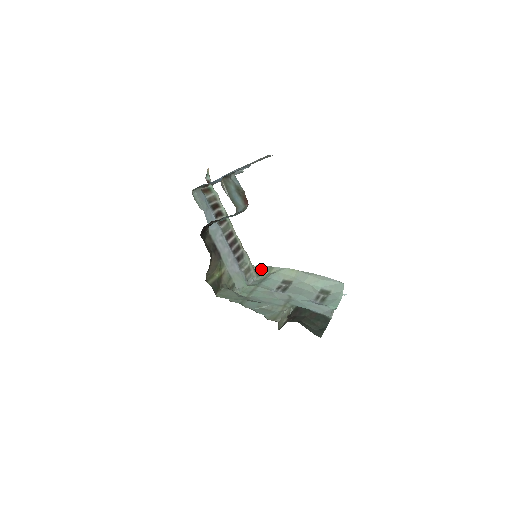
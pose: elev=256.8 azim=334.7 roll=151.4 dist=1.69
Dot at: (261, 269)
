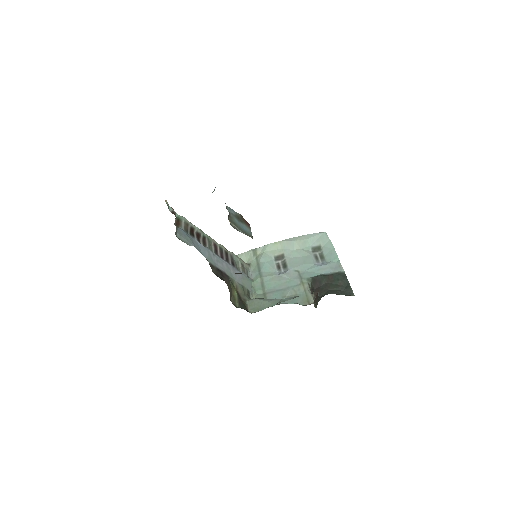
Dot at: (246, 257)
